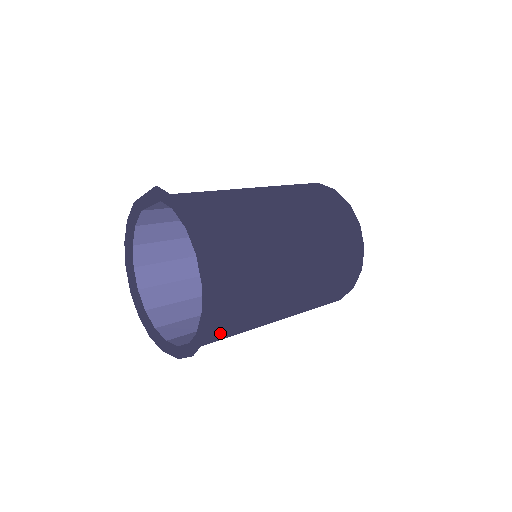
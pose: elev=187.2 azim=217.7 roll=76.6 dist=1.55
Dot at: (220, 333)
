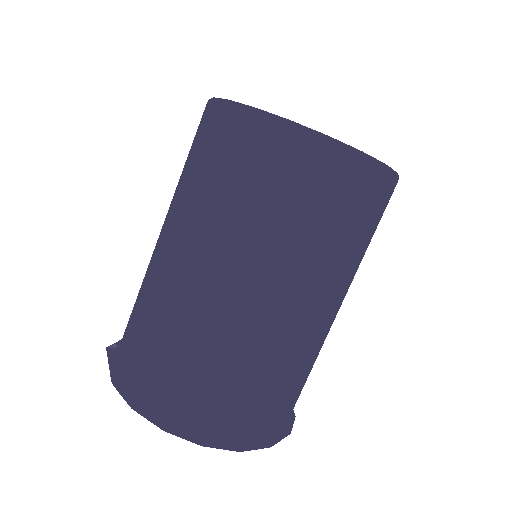
Dot at: occluded
